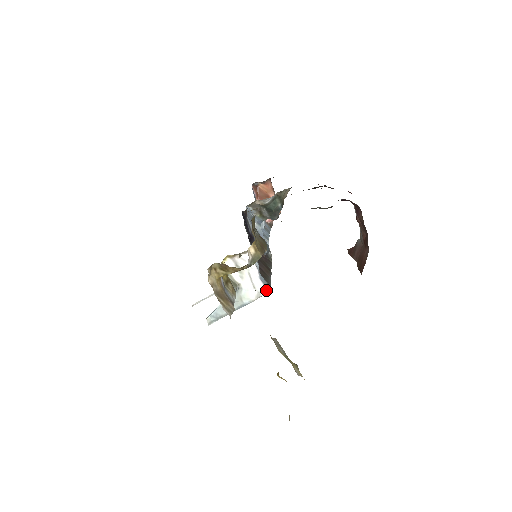
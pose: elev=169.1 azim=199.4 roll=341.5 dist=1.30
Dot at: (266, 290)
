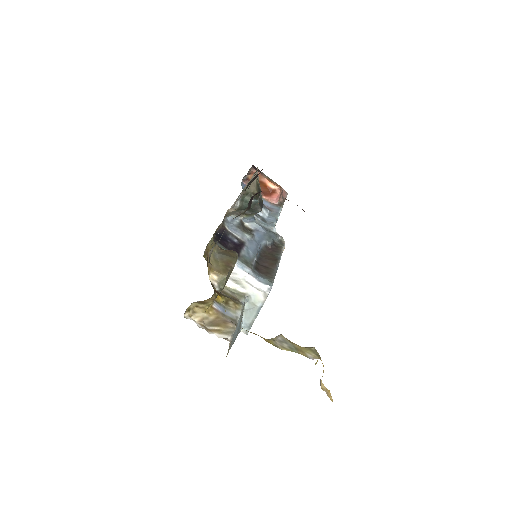
Dot at: (268, 288)
